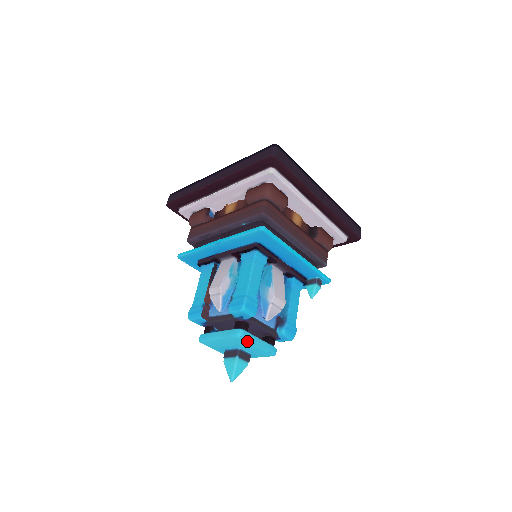
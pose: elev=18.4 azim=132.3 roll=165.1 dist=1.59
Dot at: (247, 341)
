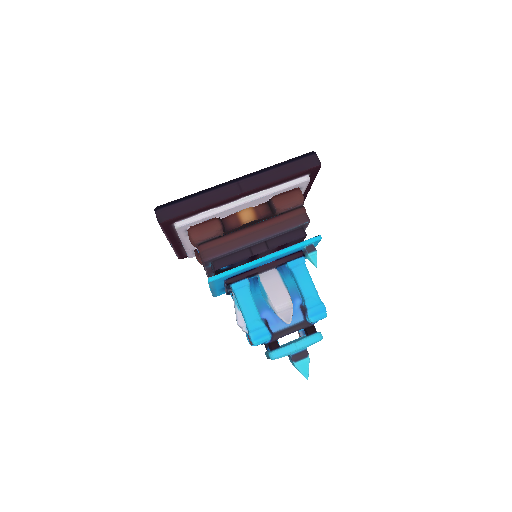
Dot at: (284, 356)
